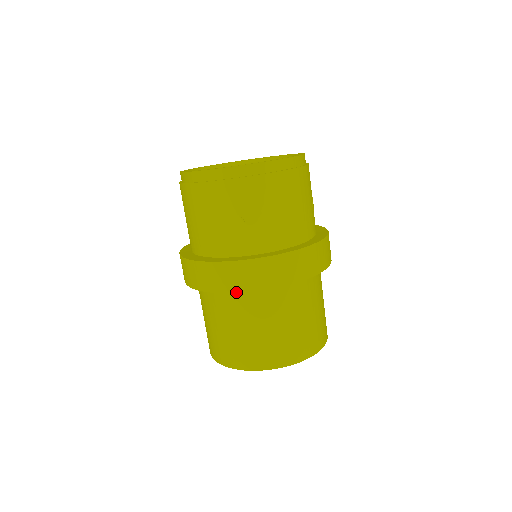
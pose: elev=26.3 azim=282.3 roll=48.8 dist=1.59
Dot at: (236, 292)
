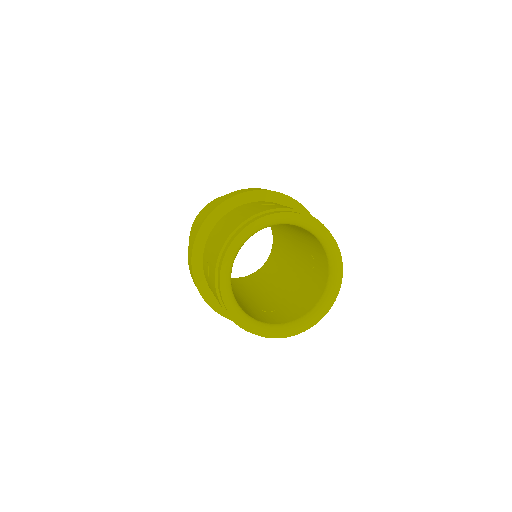
Dot at: occluded
